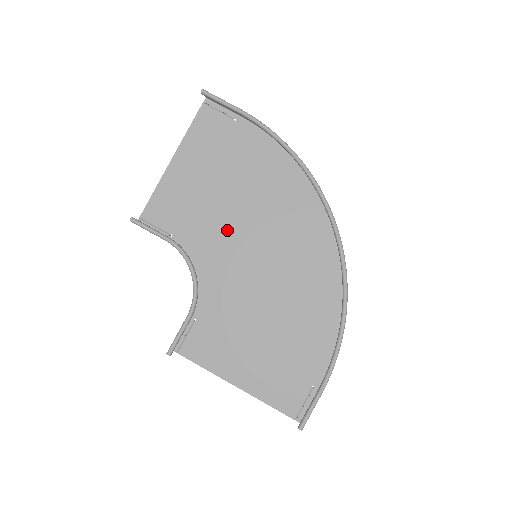
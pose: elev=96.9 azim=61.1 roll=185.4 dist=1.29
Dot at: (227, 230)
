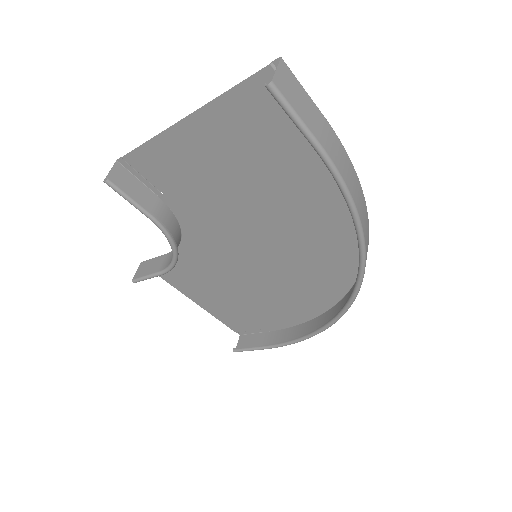
Dot at: (234, 221)
